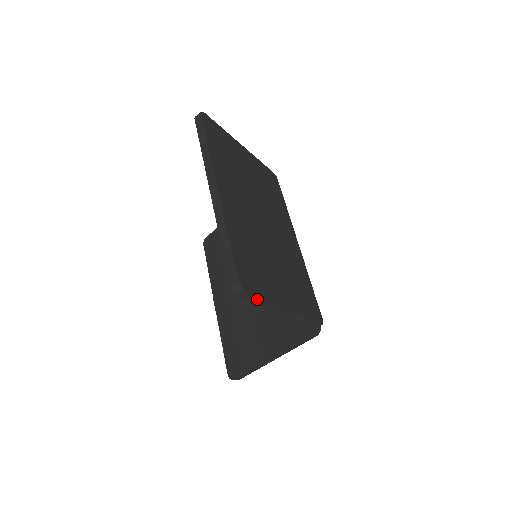
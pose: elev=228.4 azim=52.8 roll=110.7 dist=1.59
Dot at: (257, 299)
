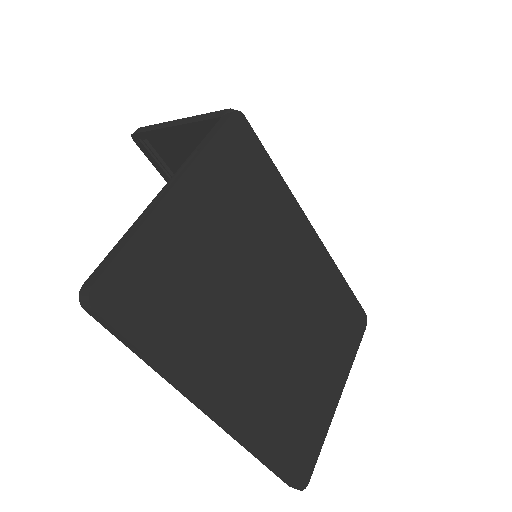
Dot at: (315, 453)
